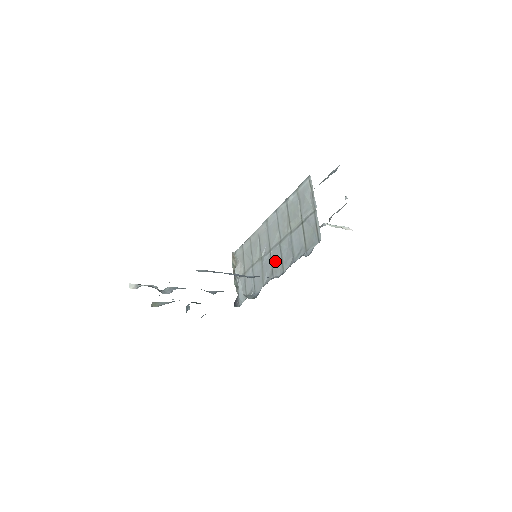
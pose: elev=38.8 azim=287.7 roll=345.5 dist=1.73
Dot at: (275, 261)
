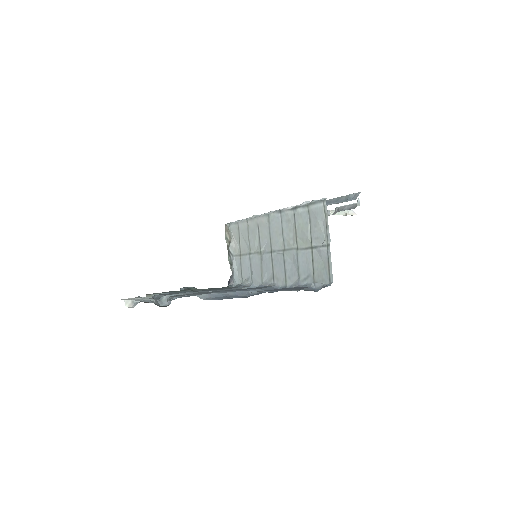
Dot at: (277, 268)
